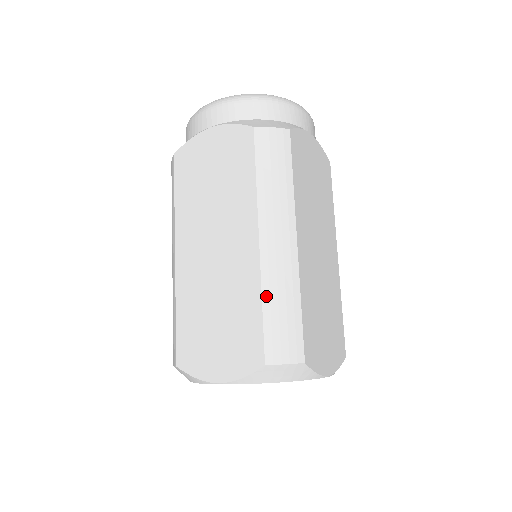
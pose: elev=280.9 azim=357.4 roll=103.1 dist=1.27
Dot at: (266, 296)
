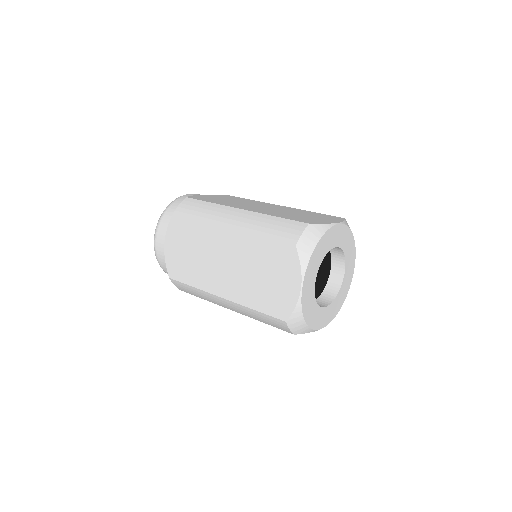
Dot at: (259, 233)
